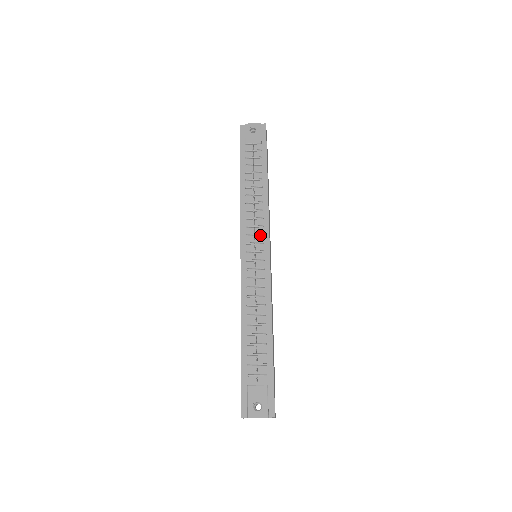
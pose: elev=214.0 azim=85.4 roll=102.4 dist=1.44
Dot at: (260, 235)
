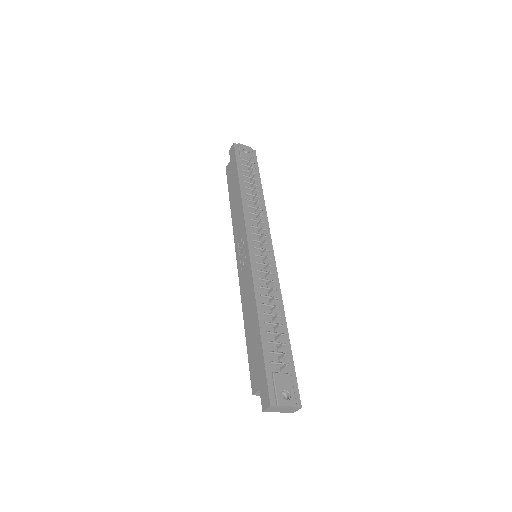
Dot at: (264, 236)
